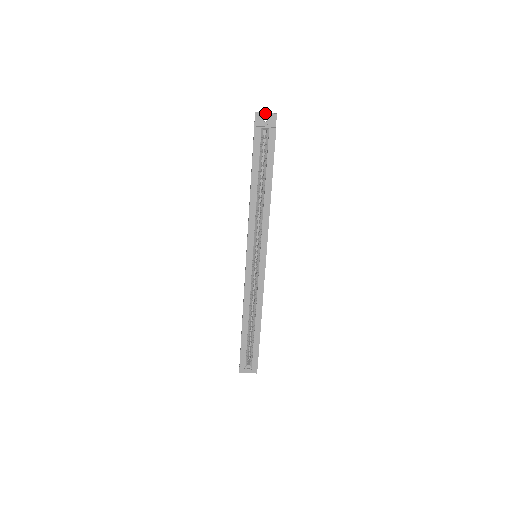
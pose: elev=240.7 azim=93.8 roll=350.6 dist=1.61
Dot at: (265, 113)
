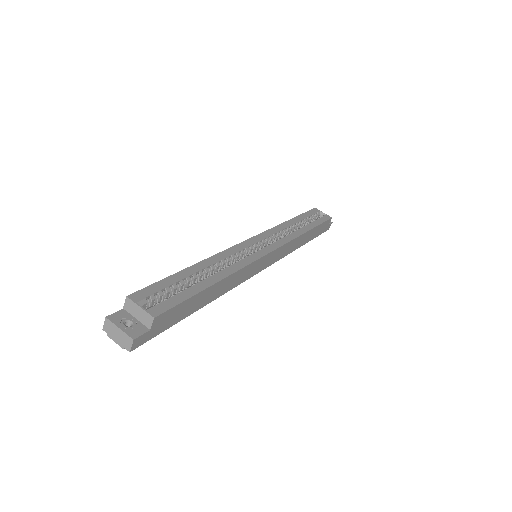
Dot at: occluded
